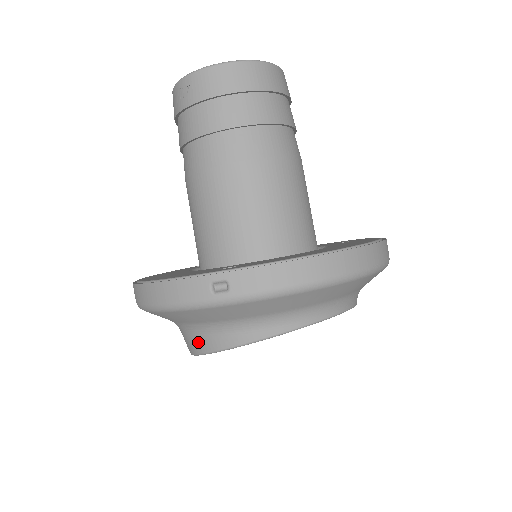
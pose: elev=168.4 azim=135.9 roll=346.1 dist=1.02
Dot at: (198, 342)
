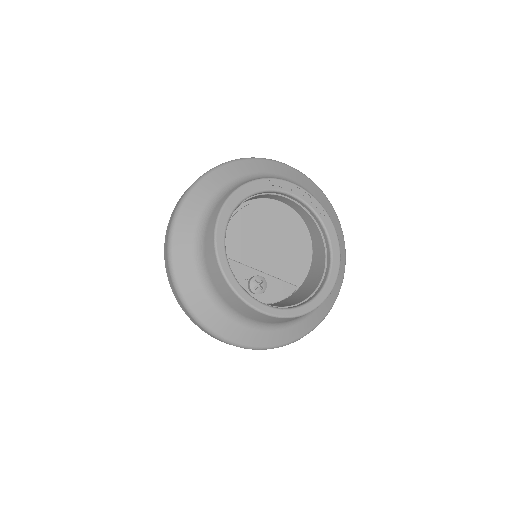
Dot at: (210, 225)
